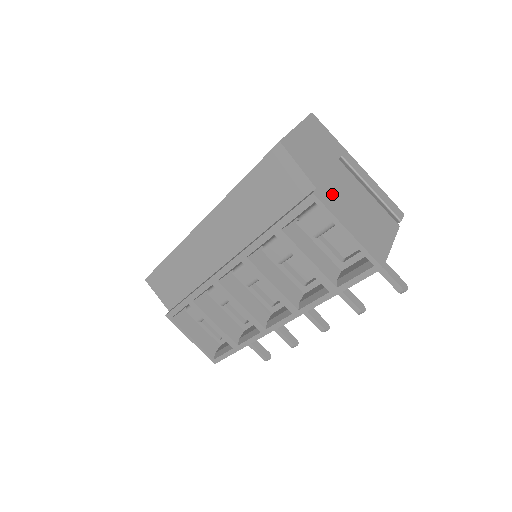
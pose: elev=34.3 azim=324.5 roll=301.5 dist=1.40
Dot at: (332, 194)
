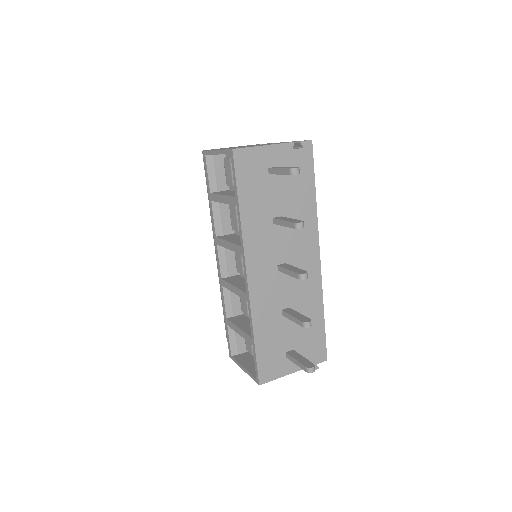
Dot at: occluded
